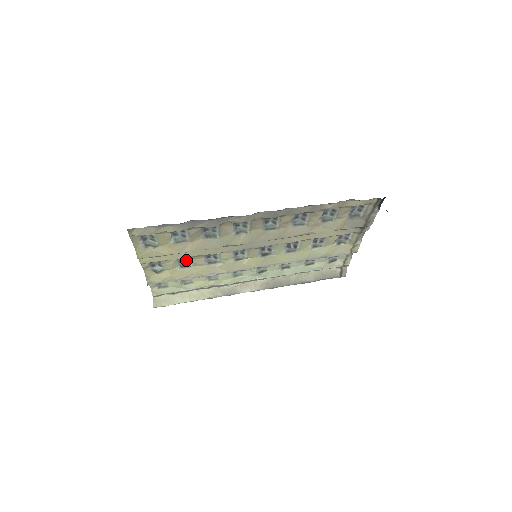
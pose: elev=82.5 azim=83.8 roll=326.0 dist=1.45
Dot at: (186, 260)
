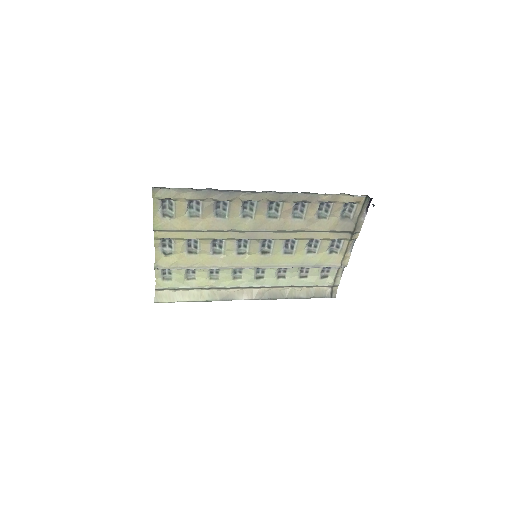
Dot at: (194, 245)
